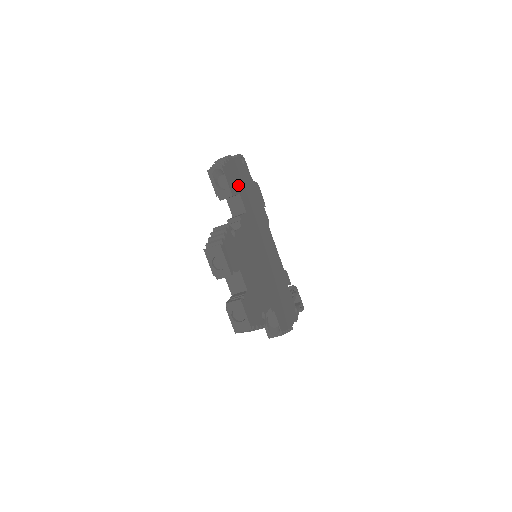
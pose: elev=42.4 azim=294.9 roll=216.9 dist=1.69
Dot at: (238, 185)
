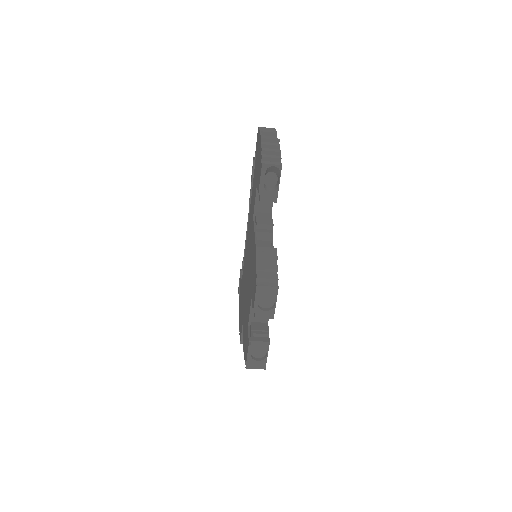
Dot at: occluded
